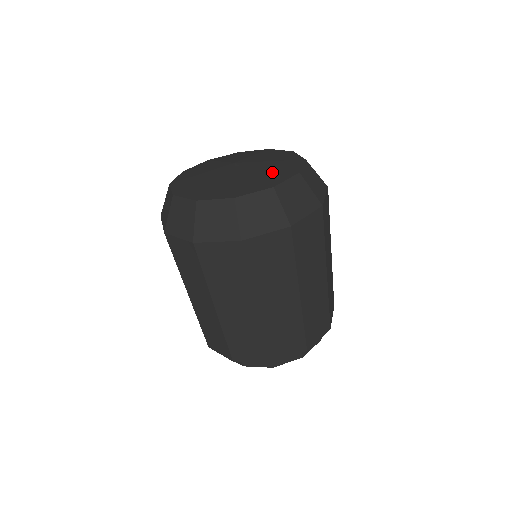
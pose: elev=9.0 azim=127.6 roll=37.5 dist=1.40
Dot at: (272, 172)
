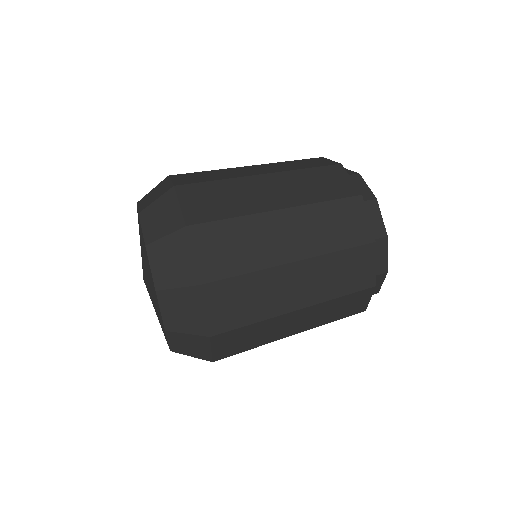
Dot at: occluded
